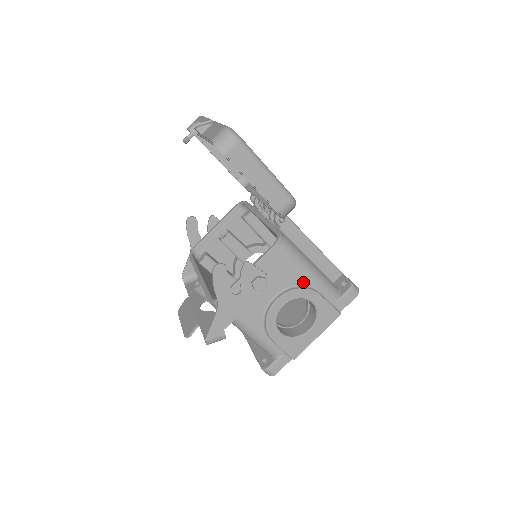
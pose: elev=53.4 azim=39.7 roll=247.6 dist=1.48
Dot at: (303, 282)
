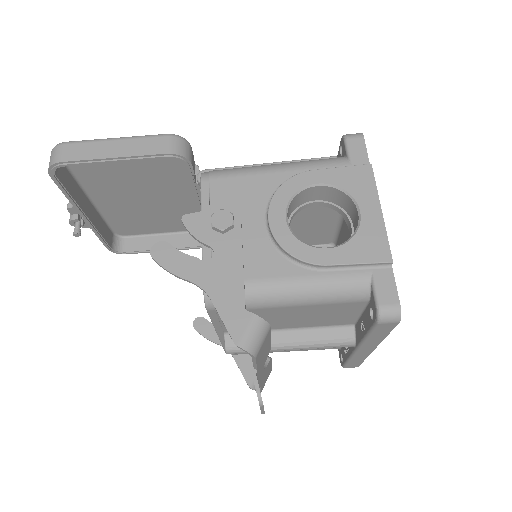
Dot at: (280, 181)
